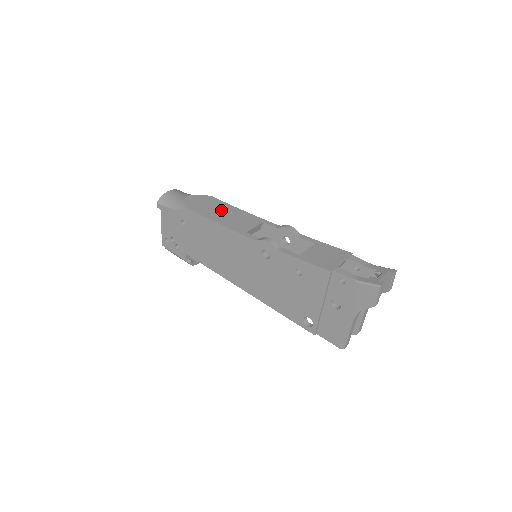
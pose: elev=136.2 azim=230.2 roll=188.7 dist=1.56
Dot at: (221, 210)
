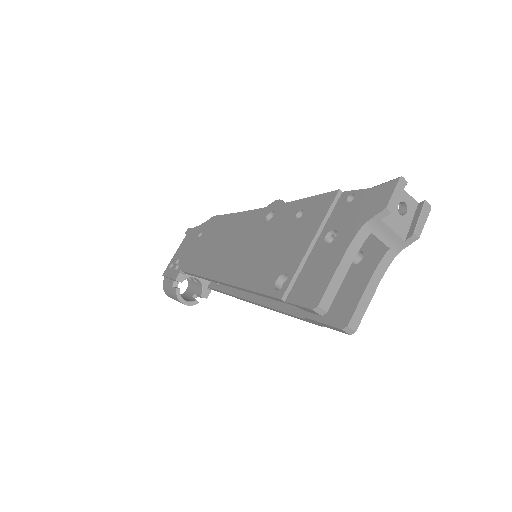
Dot at: occluded
